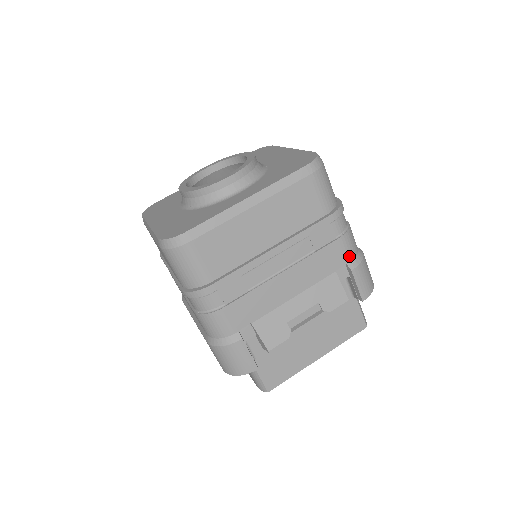
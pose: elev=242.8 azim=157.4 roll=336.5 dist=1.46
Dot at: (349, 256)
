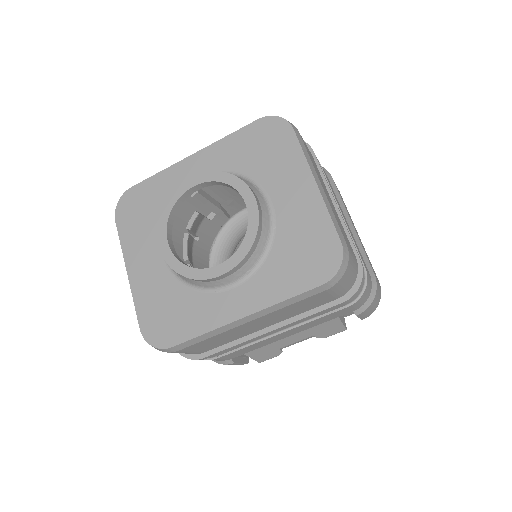
Dot at: (357, 307)
